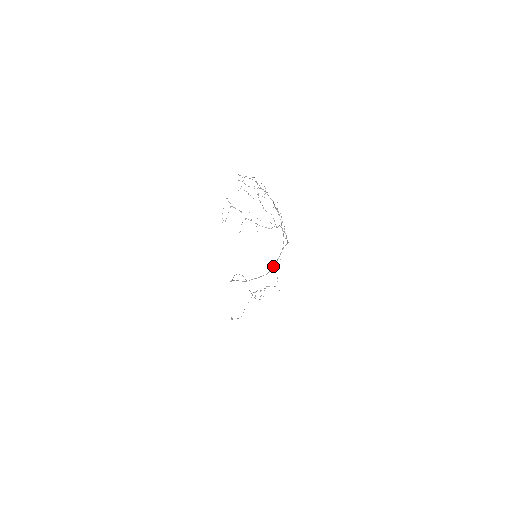
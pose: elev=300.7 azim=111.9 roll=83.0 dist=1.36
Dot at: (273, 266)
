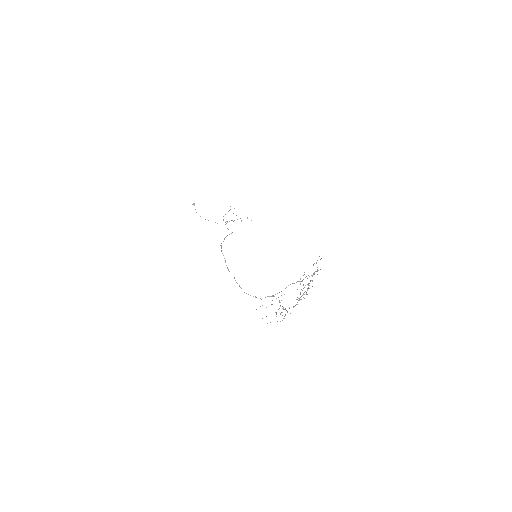
Dot at: (253, 296)
